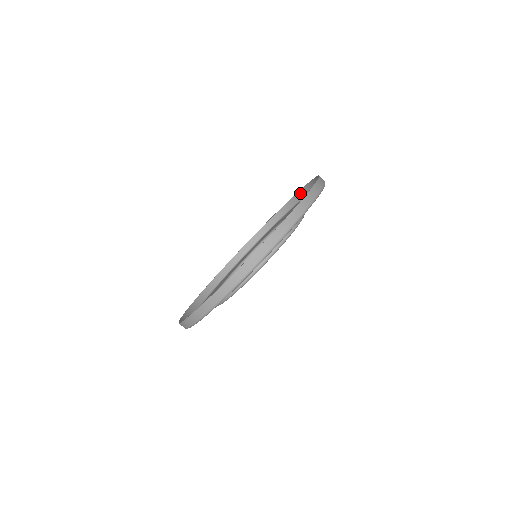
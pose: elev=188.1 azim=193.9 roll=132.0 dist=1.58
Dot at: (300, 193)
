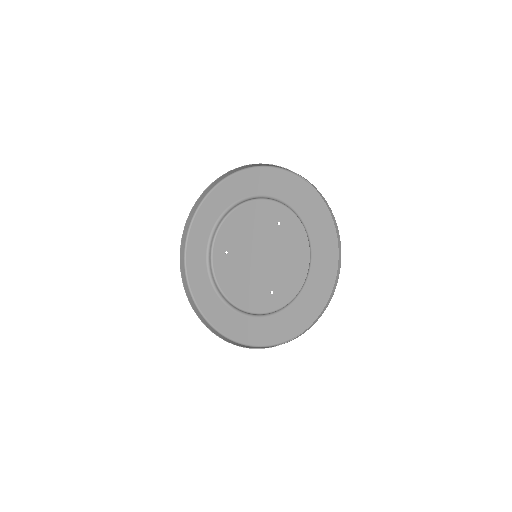
Dot at: (240, 168)
